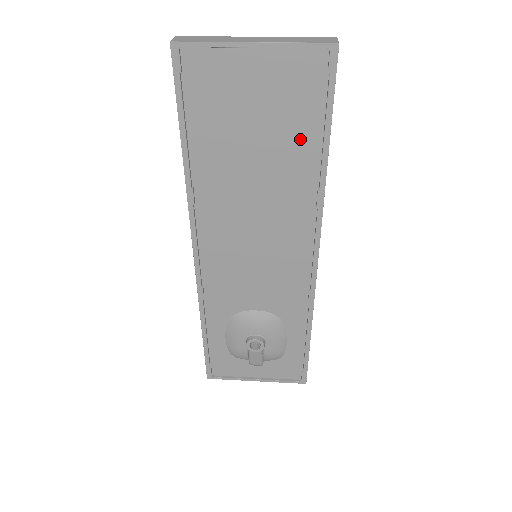
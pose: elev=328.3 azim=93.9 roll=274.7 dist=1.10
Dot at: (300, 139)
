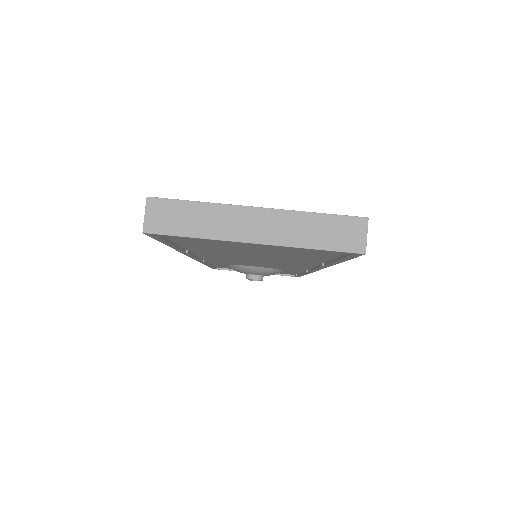
Dot at: (307, 256)
